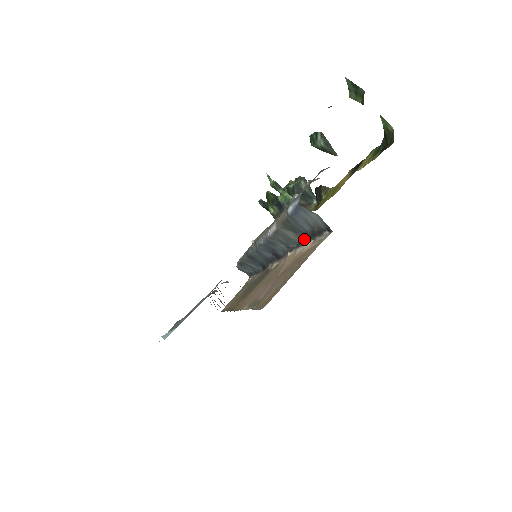
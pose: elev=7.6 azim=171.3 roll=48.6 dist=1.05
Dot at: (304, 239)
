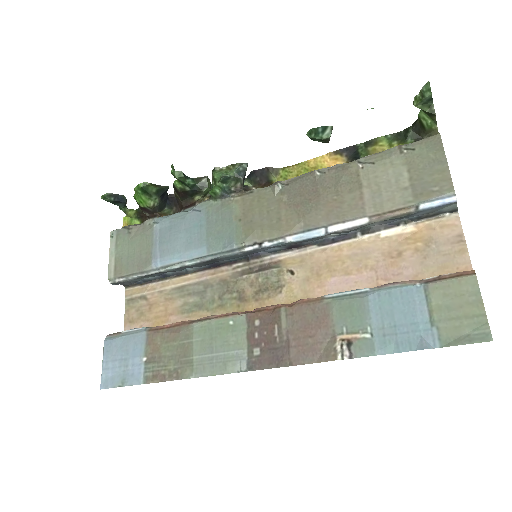
Dot at: (389, 223)
